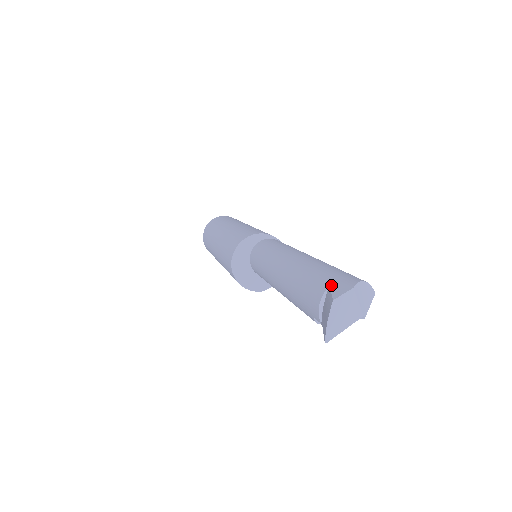
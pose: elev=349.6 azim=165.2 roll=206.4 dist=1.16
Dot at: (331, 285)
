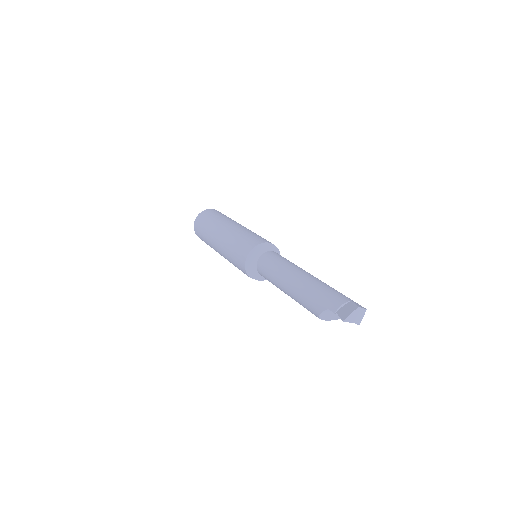
Dot at: (353, 301)
